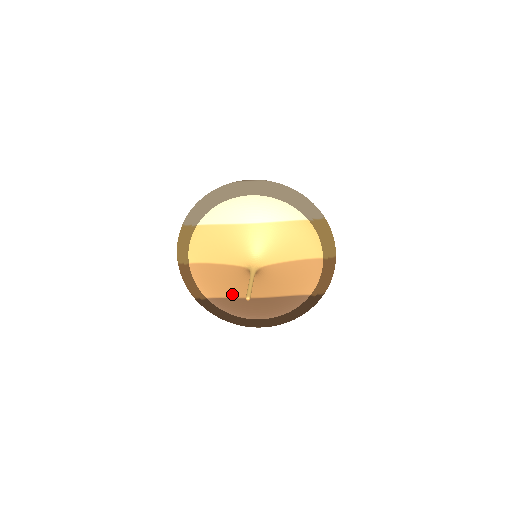
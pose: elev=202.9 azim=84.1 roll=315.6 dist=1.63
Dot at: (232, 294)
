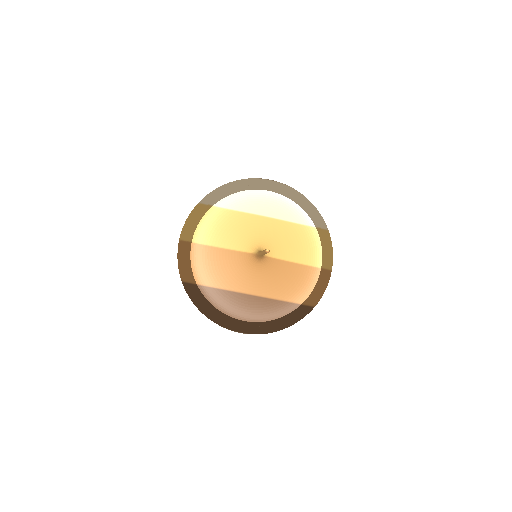
Dot at: (225, 285)
